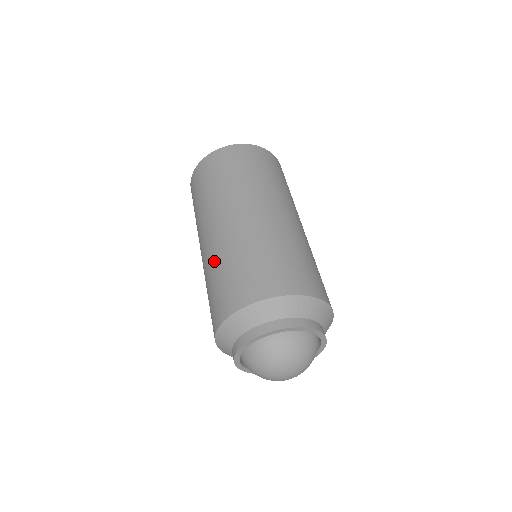
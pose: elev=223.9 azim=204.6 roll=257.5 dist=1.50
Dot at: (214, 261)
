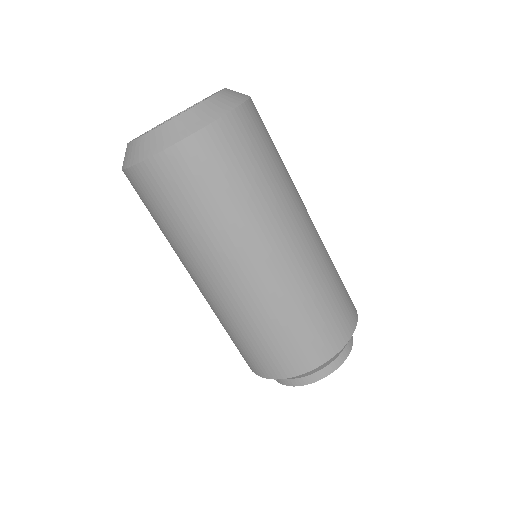
Dot at: (236, 321)
